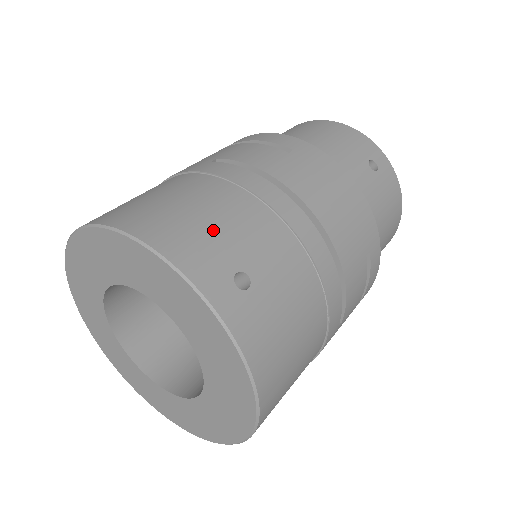
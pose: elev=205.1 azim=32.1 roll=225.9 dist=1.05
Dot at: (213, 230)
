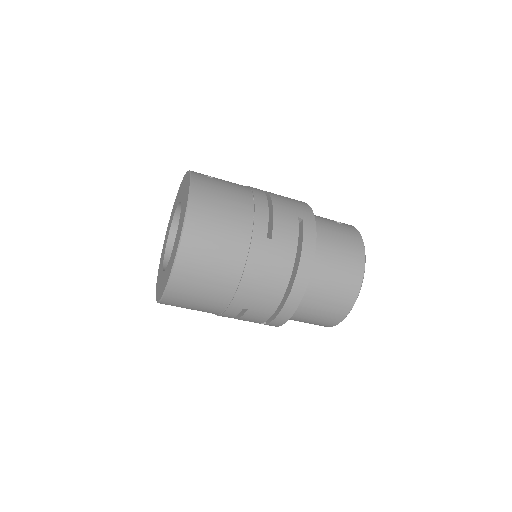
Dot at: occluded
